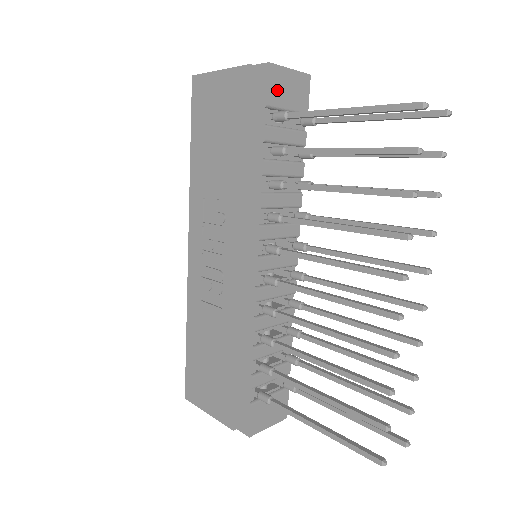
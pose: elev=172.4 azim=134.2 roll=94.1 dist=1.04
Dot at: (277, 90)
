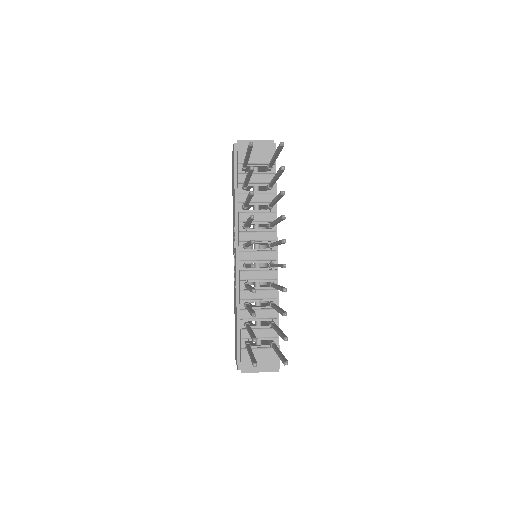
Dot at: occluded
